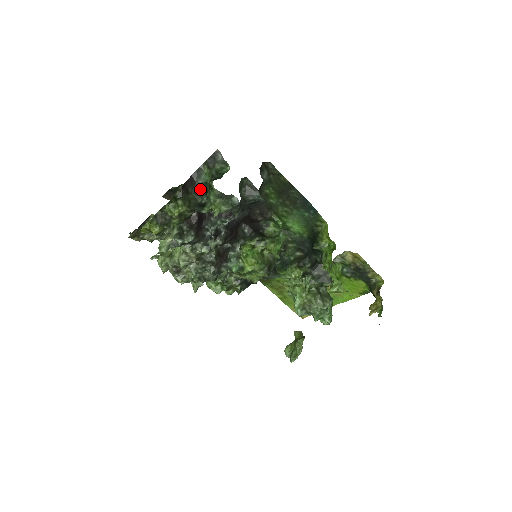
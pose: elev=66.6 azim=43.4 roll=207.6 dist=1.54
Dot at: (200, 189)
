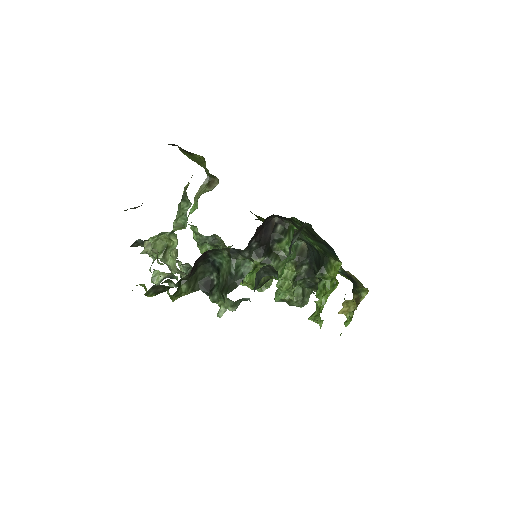
Dot at: (212, 263)
